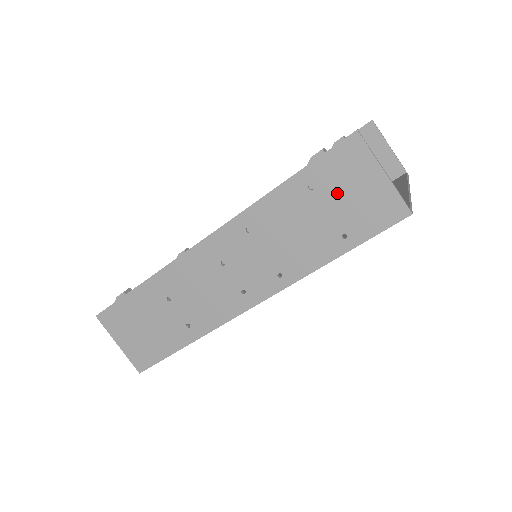
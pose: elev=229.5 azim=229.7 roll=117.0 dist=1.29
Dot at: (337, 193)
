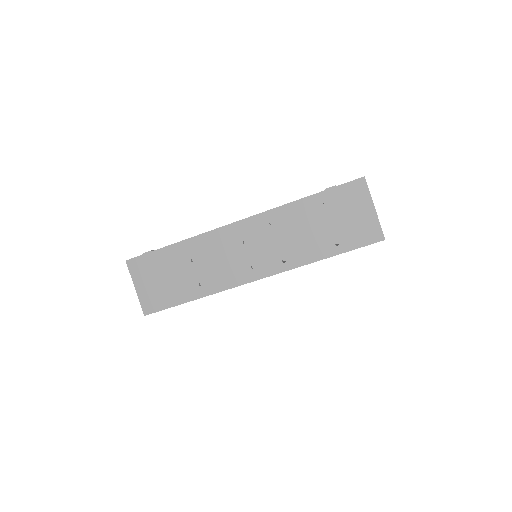
Dot at: (340, 213)
